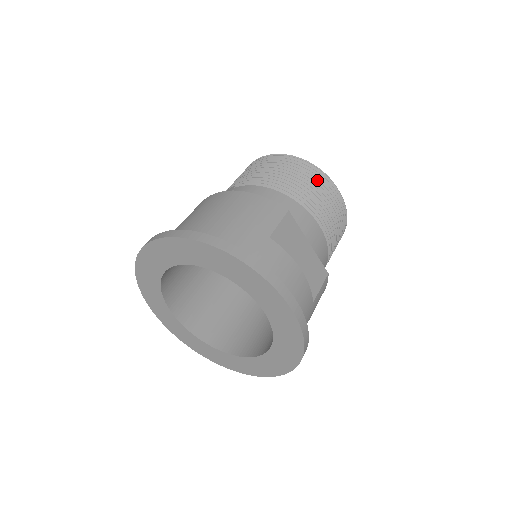
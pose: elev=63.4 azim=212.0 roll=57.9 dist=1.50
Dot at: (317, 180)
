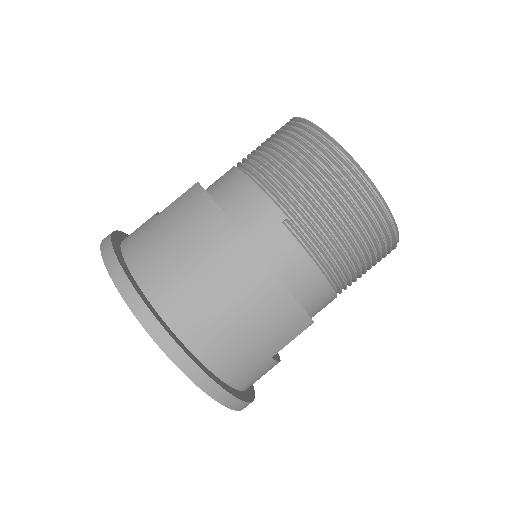
Dot at: (381, 254)
